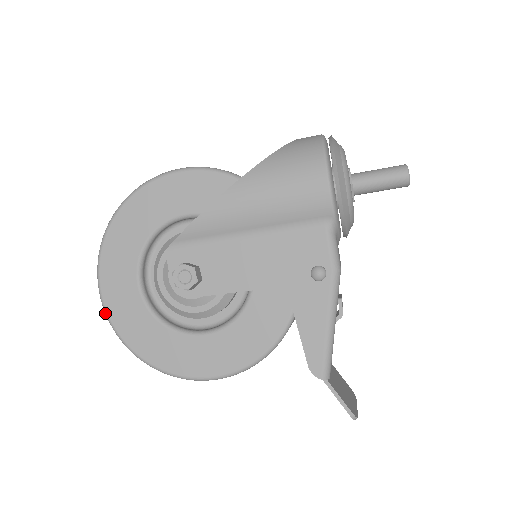
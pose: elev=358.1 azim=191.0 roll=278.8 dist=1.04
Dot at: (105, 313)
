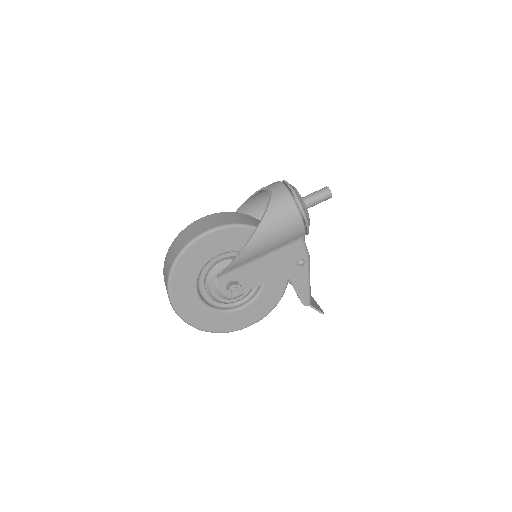
Dot at: (182, 319)
